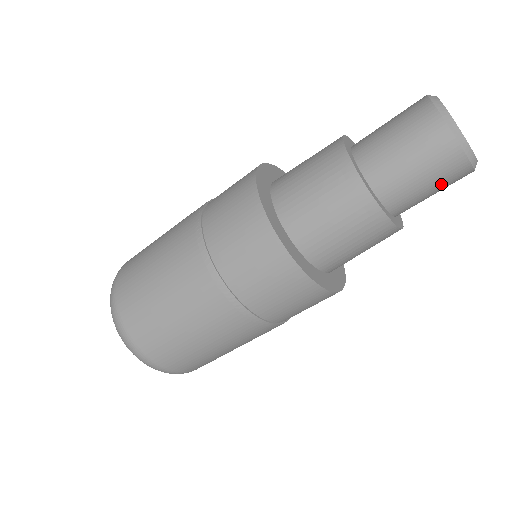
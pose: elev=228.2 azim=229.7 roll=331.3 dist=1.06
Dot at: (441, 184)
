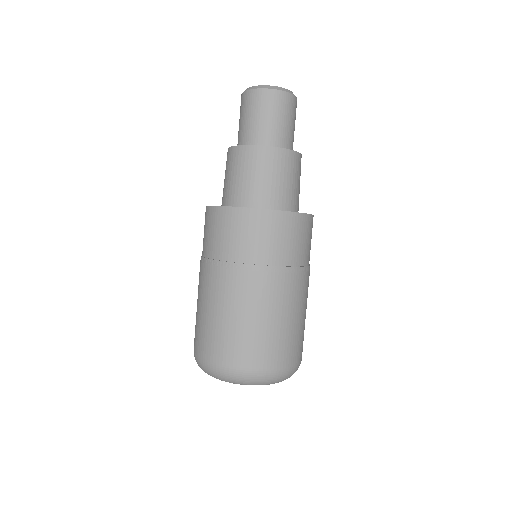
Dot at: (275, 111)
